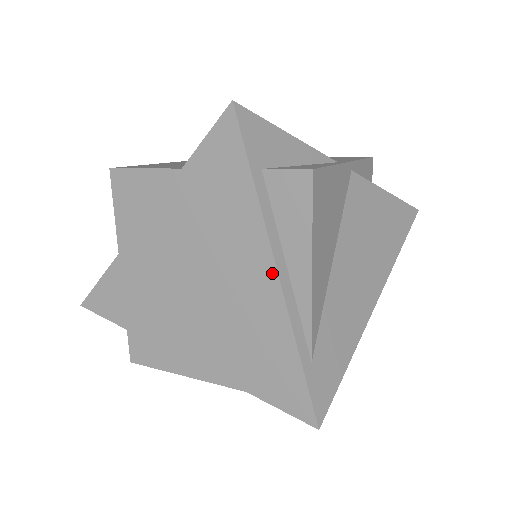
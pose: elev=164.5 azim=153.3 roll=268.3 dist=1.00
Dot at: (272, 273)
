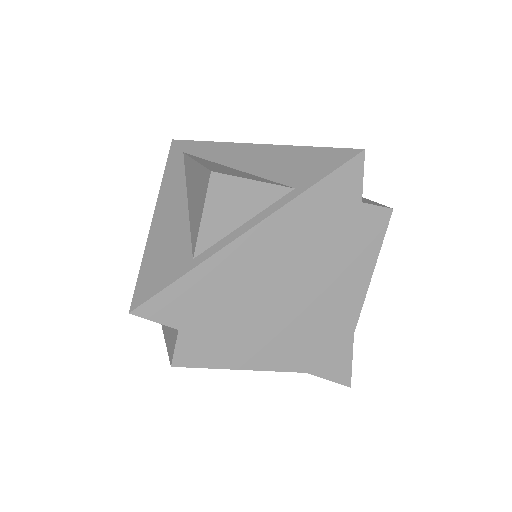
Dot at: (353, 279)
